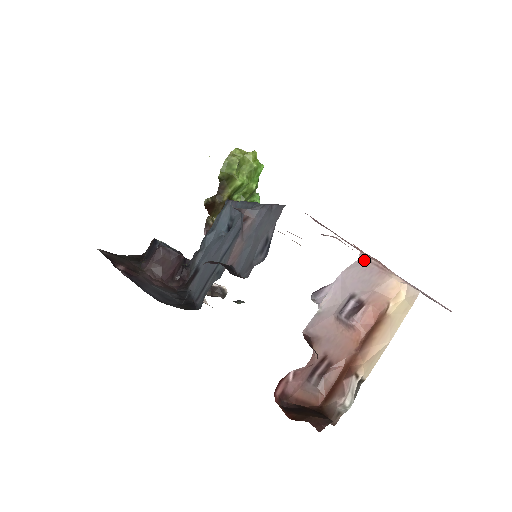
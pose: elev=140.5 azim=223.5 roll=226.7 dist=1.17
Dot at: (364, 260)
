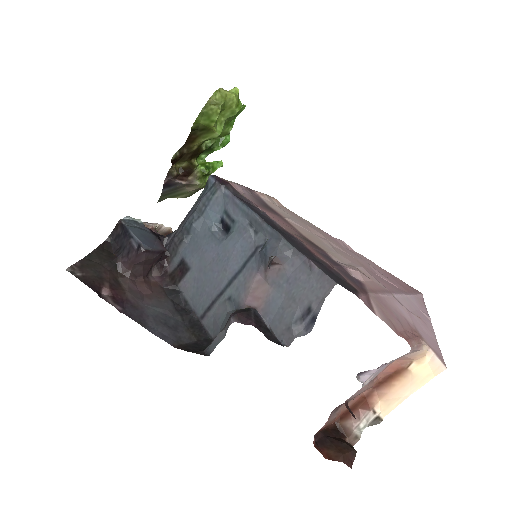
Dot at: (411, 351)
